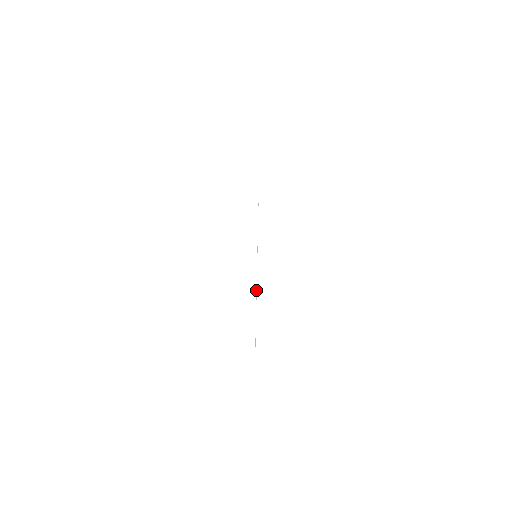
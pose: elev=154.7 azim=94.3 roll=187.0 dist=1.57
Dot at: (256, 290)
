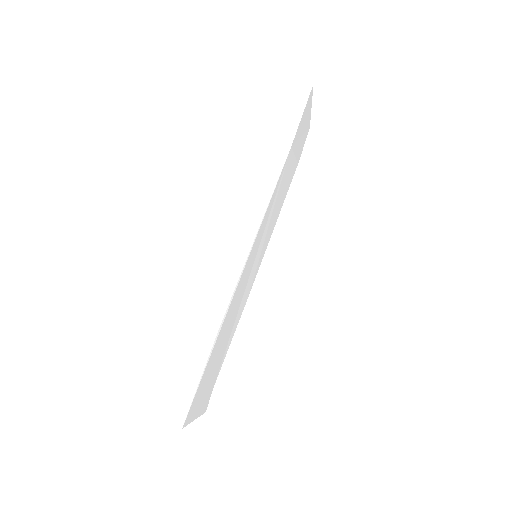
Dot at: (235, 289)
